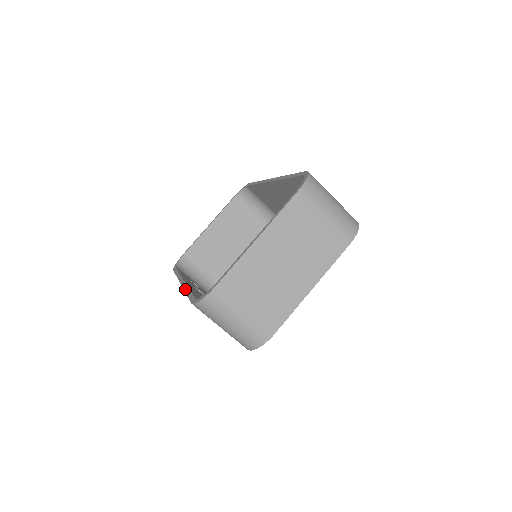
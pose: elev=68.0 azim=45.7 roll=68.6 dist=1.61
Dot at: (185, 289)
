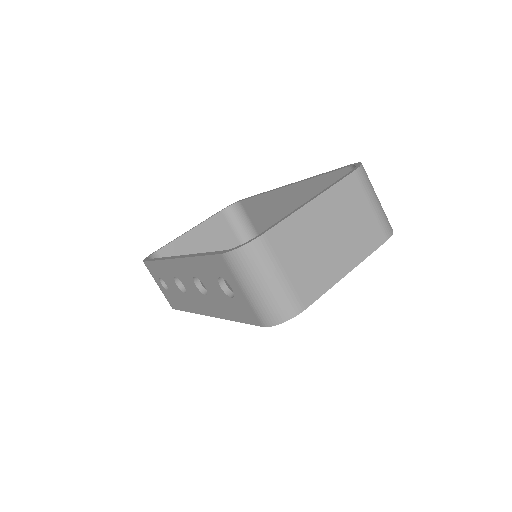
Dot at: (193, 255)
